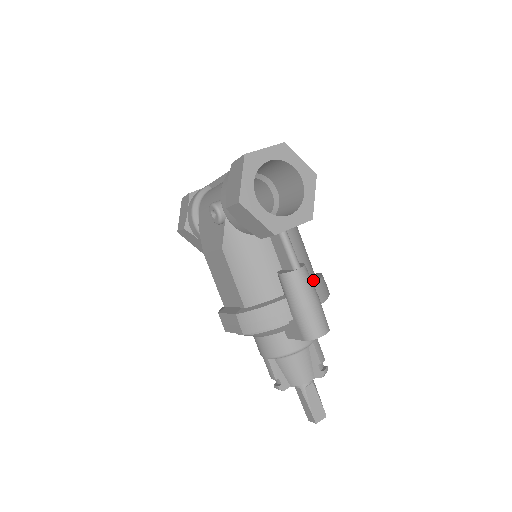
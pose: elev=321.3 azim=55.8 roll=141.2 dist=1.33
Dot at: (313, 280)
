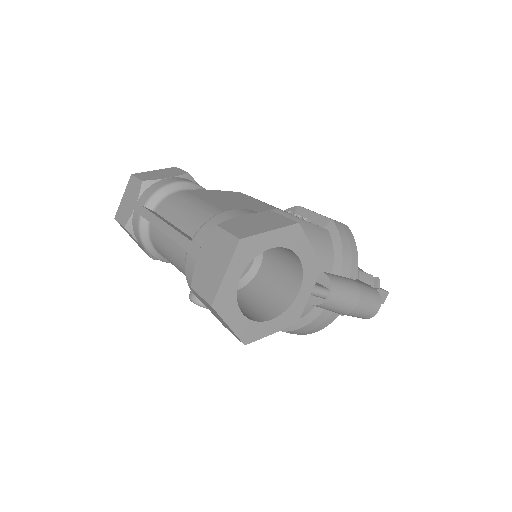
Dot at: (336, 257)
